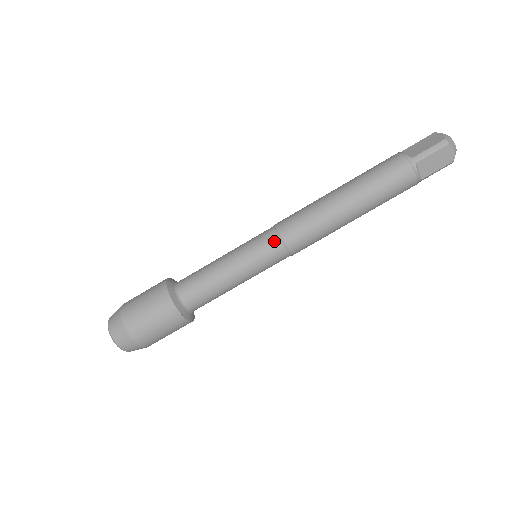
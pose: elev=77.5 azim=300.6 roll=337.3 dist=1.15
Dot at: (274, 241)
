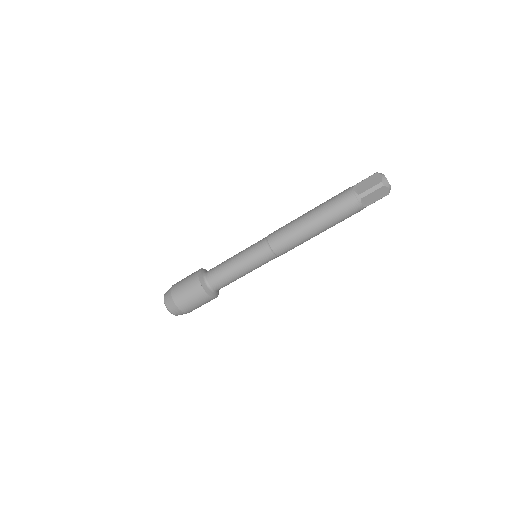
Dot at: (266, 250)
